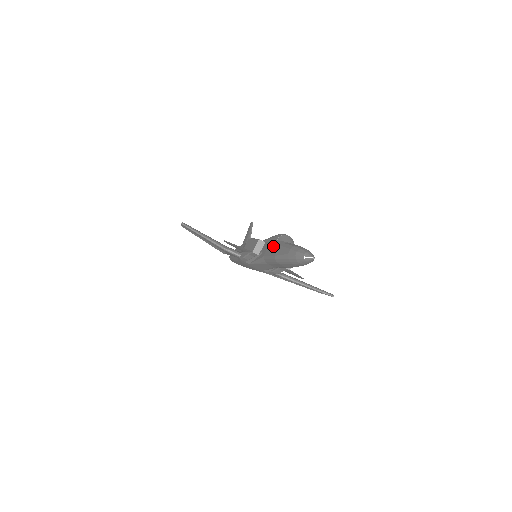
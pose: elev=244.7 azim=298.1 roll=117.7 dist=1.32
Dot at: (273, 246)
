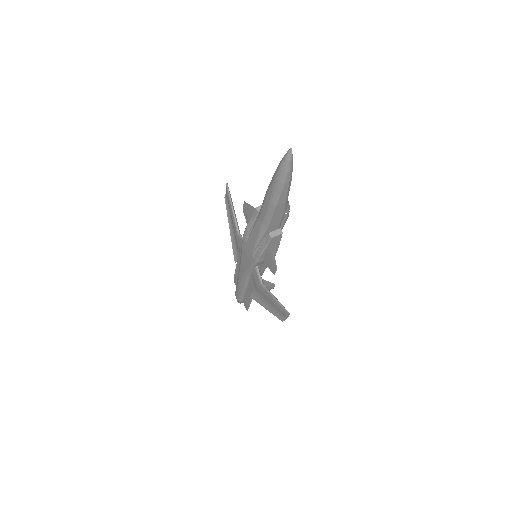
Dot at: occluded
